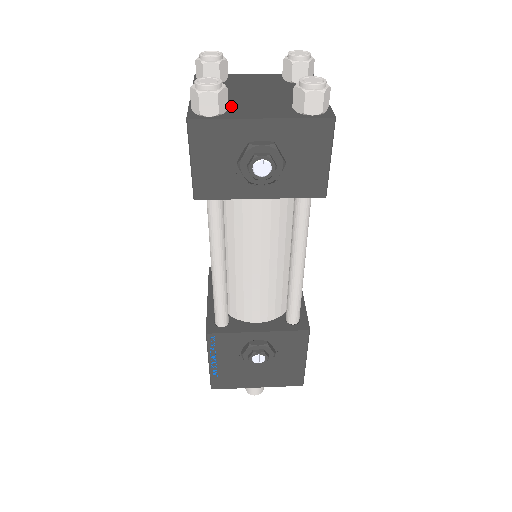
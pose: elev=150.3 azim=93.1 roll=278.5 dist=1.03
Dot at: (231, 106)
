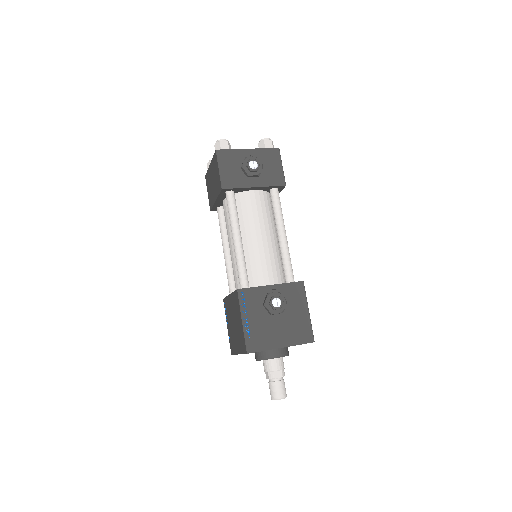
Dot at: occluded
